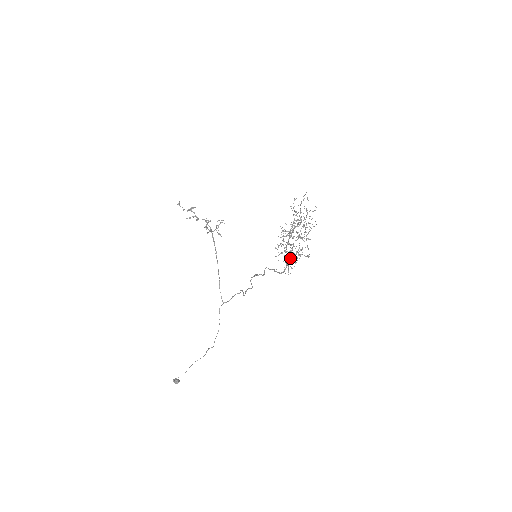
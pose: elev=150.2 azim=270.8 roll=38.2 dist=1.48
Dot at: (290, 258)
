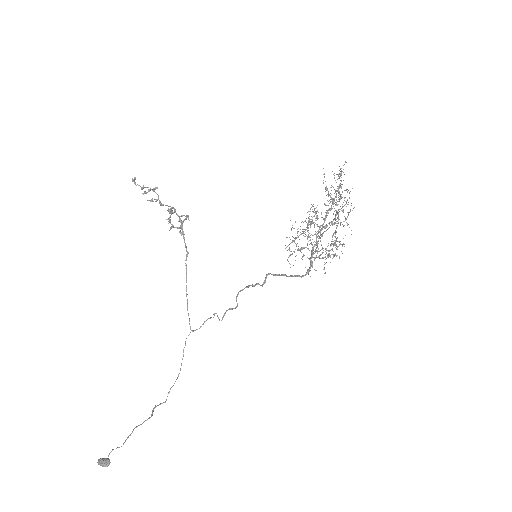
Dot at: (322, 252)
